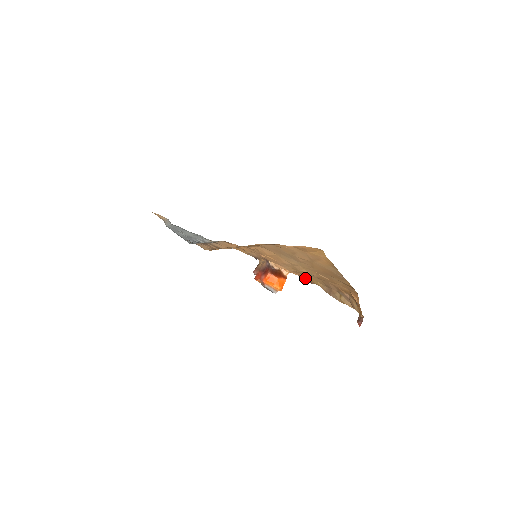
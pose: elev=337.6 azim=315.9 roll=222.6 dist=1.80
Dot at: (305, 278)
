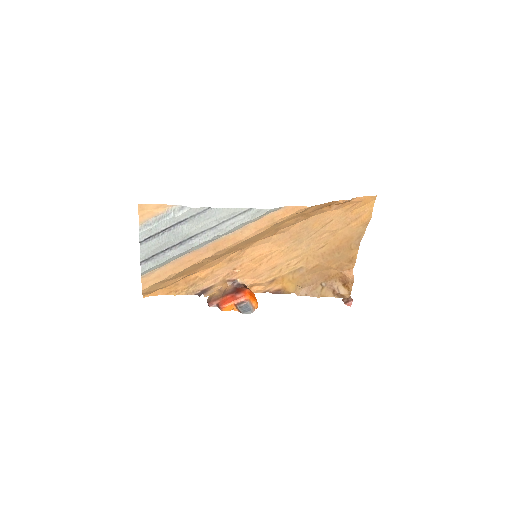
Dot at: (274, 291)
